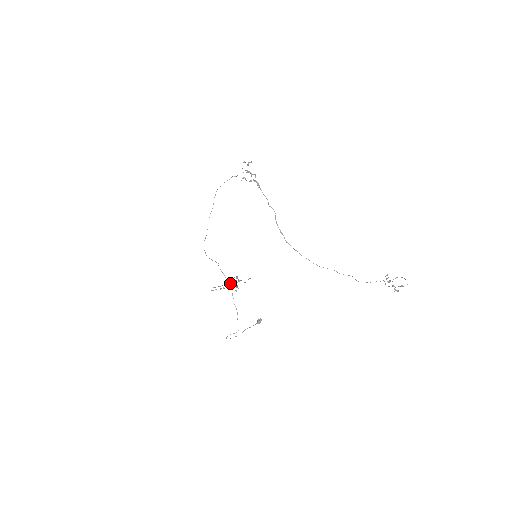
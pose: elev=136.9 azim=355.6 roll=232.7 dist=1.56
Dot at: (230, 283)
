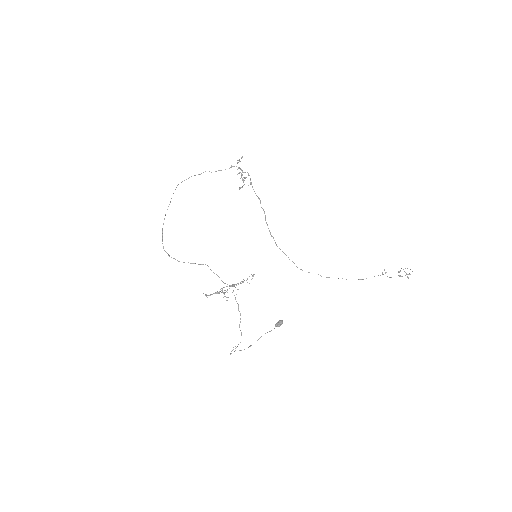
Dot at: (232, 285)
